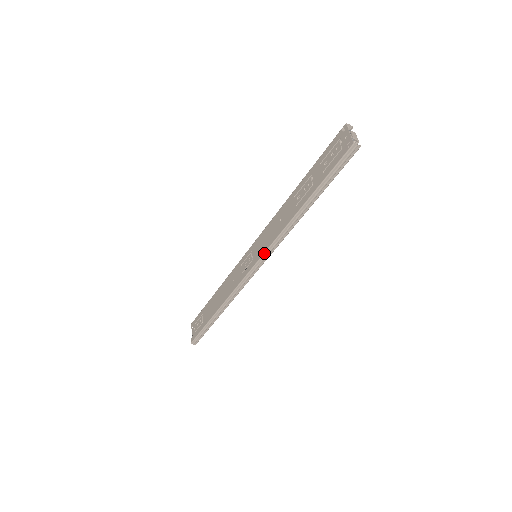
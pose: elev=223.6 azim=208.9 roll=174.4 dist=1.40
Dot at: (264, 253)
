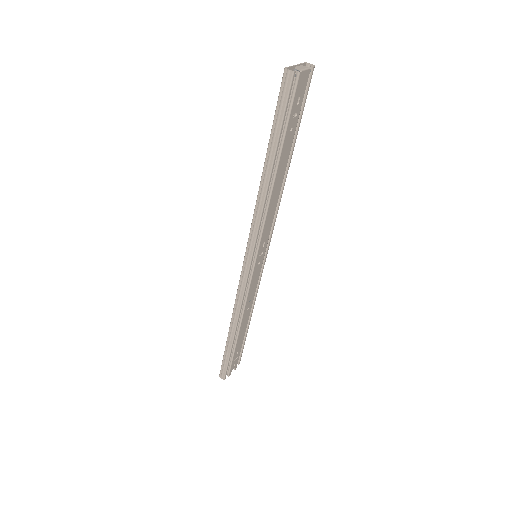
Dot at: (247, 242)
